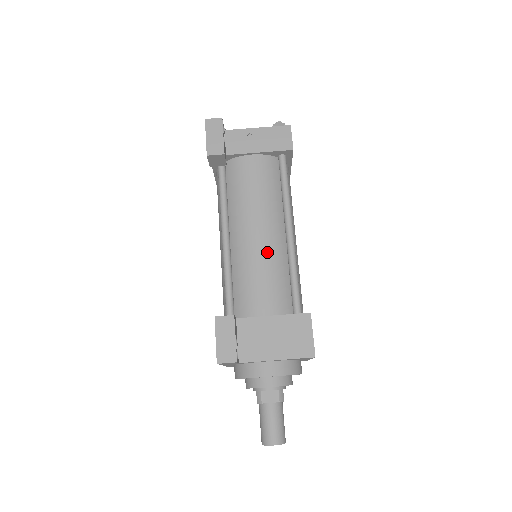
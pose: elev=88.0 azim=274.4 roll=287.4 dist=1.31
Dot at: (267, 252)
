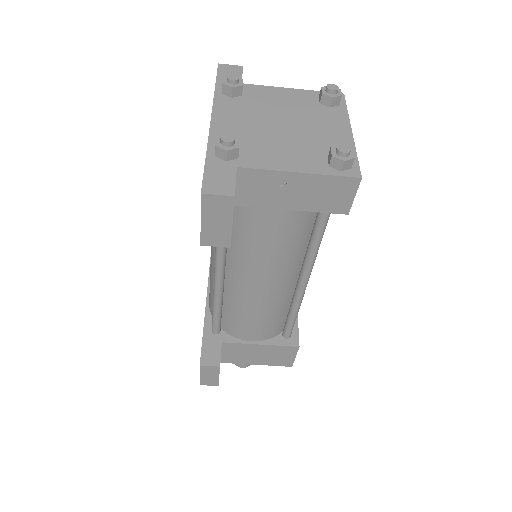
Dot at: (268, 302)
